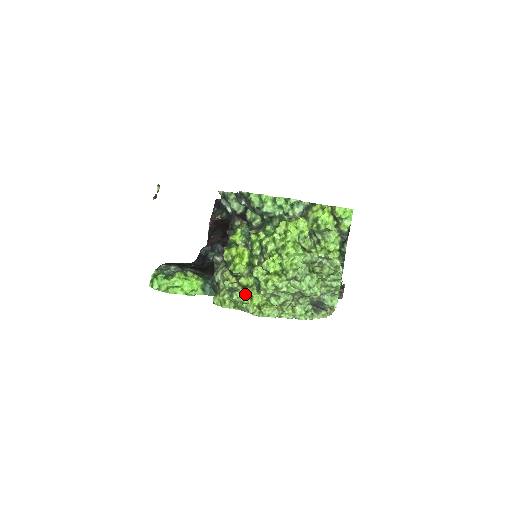
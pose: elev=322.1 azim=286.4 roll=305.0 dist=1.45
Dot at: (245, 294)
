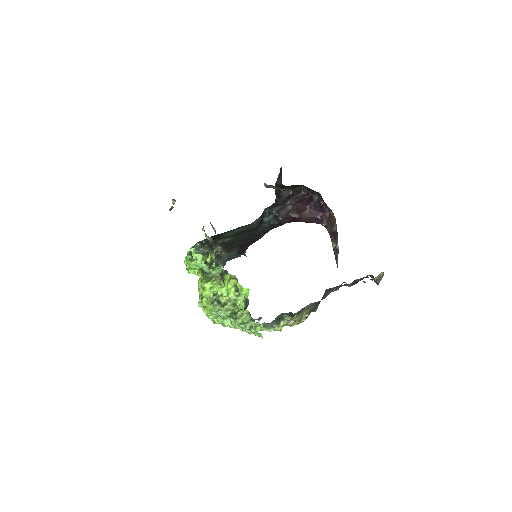
Dot at: occluded
